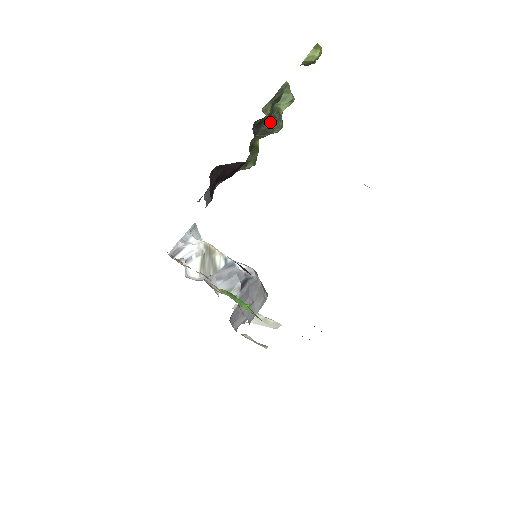
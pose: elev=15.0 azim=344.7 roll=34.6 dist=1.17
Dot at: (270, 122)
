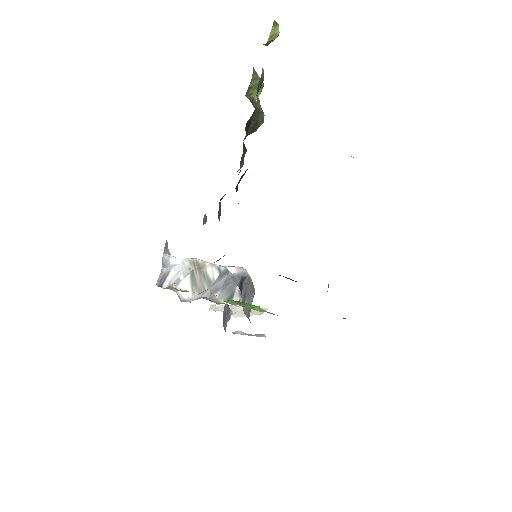
Dot at: (255, 116)
